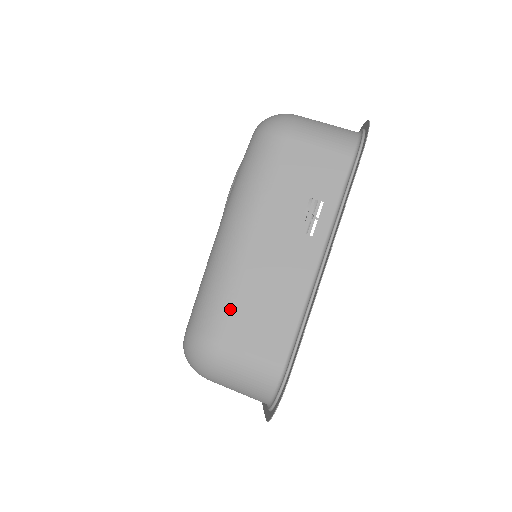
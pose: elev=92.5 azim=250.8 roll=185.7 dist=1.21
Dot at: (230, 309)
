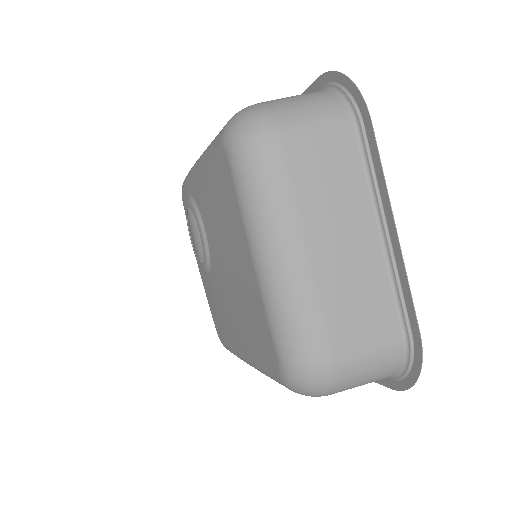
Dot at: occluded
